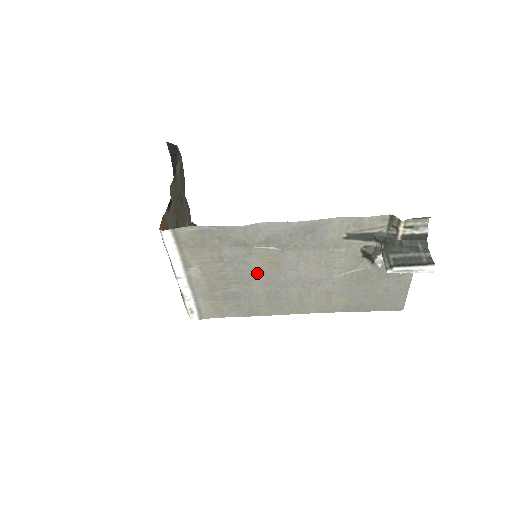
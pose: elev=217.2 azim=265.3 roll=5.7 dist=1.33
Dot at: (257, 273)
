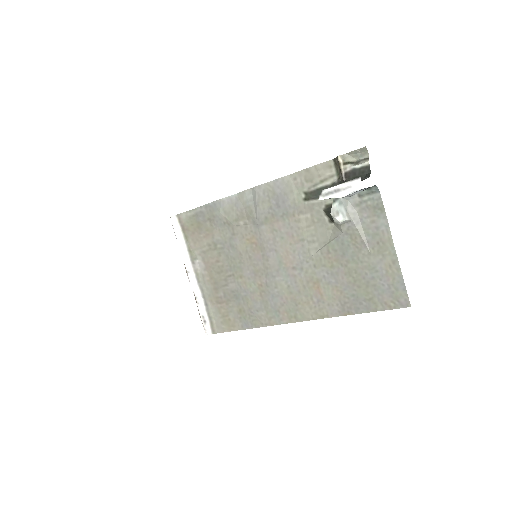
Dot at: (245, 260)
